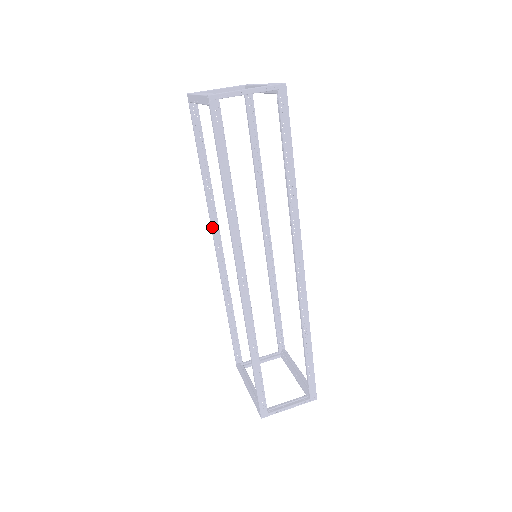
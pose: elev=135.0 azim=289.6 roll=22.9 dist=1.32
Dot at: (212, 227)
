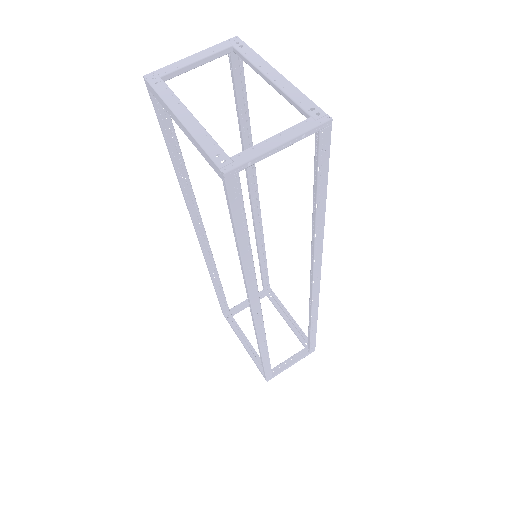
Dot at: (193, 221)
